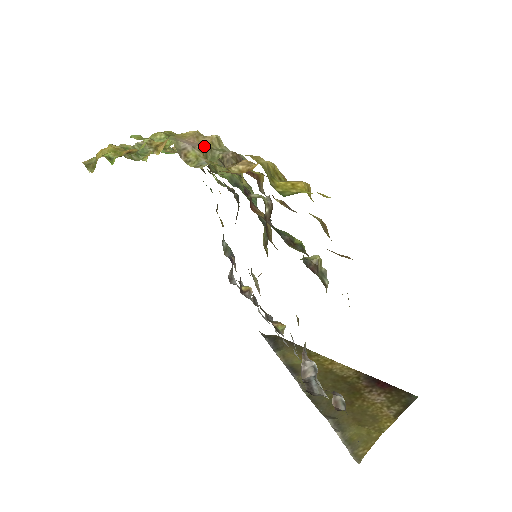
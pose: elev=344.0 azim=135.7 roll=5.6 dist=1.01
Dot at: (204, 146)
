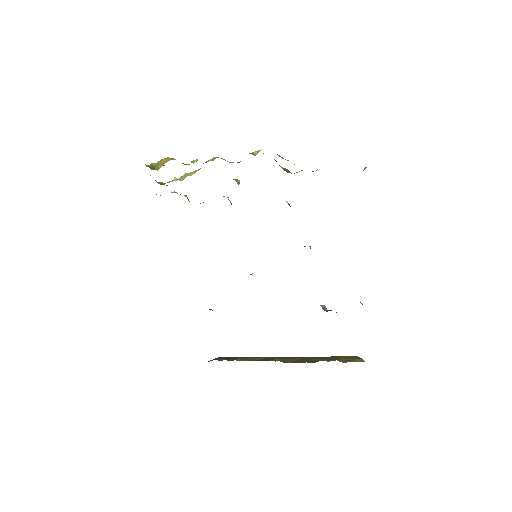
Dot at: occluded
